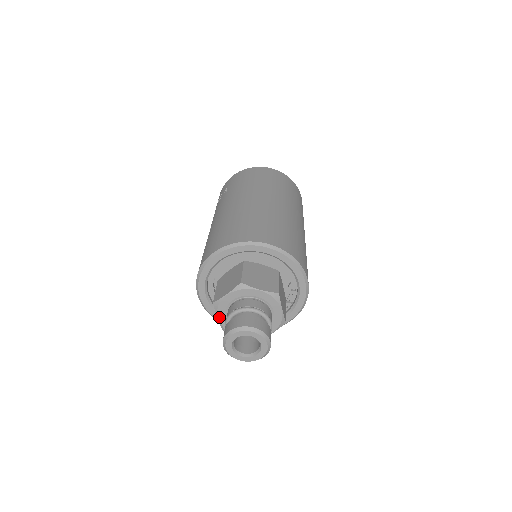
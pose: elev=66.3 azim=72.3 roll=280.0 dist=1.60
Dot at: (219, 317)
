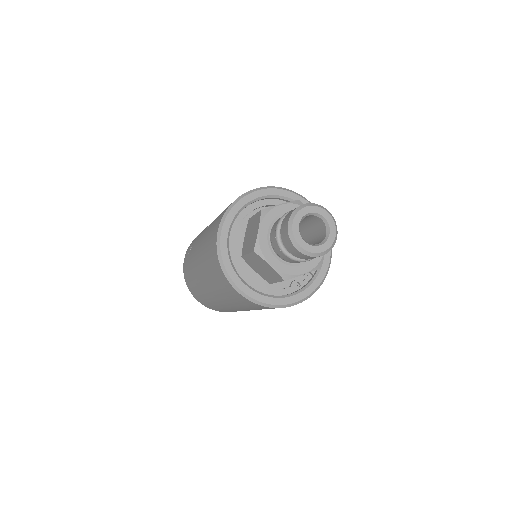
Dot at: (261, 228)
